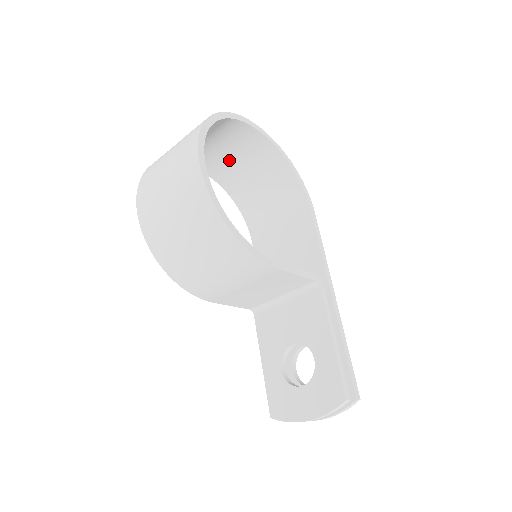
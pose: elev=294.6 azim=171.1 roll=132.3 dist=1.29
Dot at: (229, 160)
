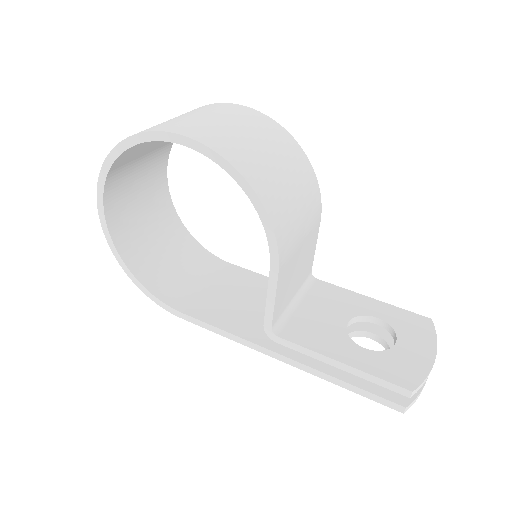
Dot at: (135, 213)
